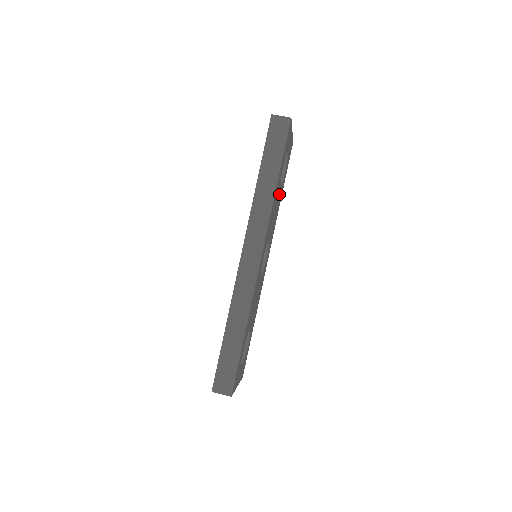
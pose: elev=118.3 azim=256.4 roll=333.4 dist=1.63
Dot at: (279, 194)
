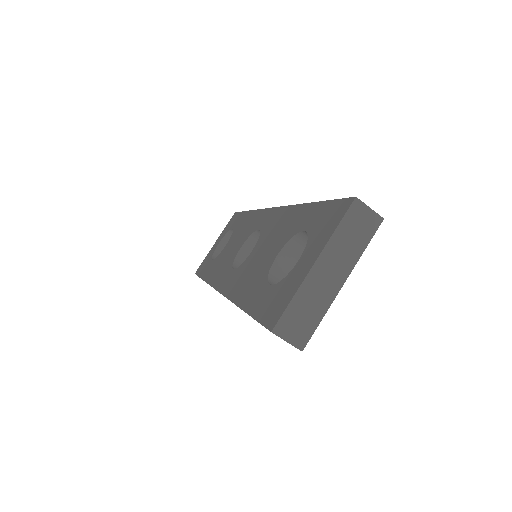
Dot at: occluded
